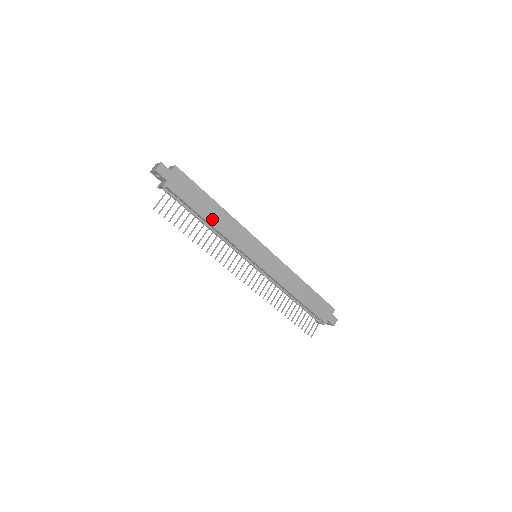
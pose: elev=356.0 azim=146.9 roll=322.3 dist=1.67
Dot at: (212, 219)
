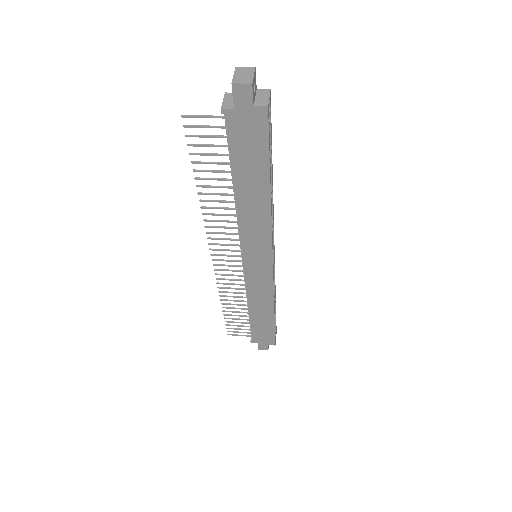
Dot at: (244, 194)
